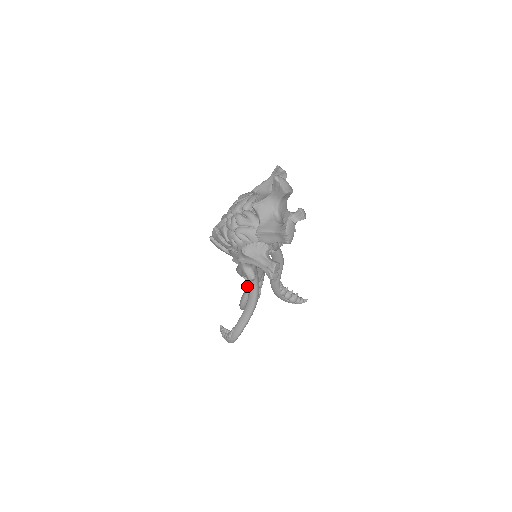
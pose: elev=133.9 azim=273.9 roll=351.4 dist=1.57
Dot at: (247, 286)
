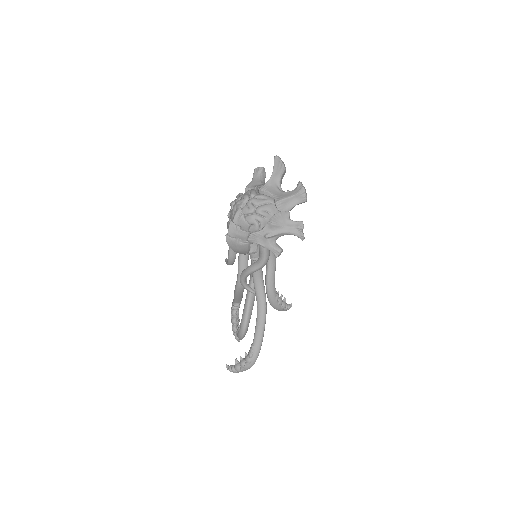
Dot at: (247, 301)
